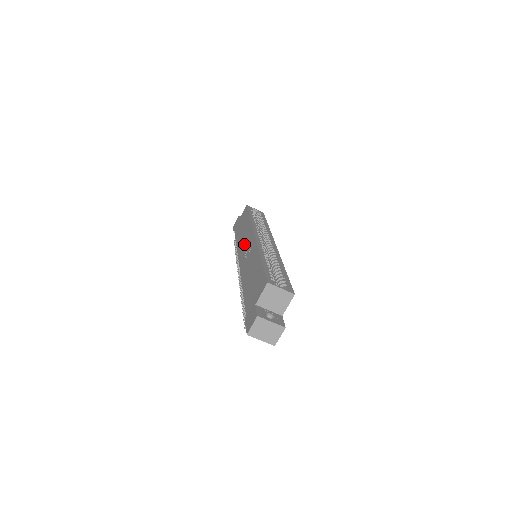
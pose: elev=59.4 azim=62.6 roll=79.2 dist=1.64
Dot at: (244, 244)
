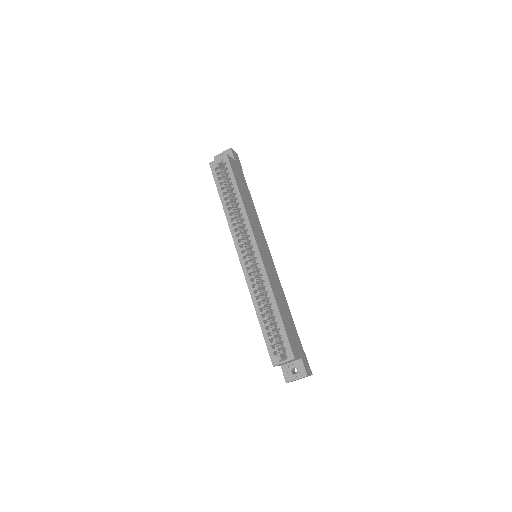
Dot at: occluded
